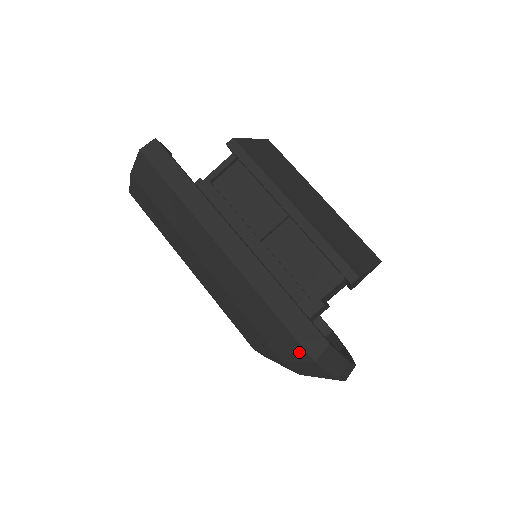
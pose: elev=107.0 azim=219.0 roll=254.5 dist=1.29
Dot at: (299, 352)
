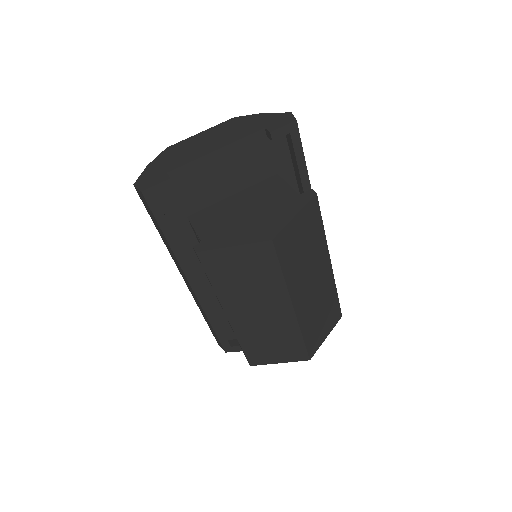
Dot at: occluded
